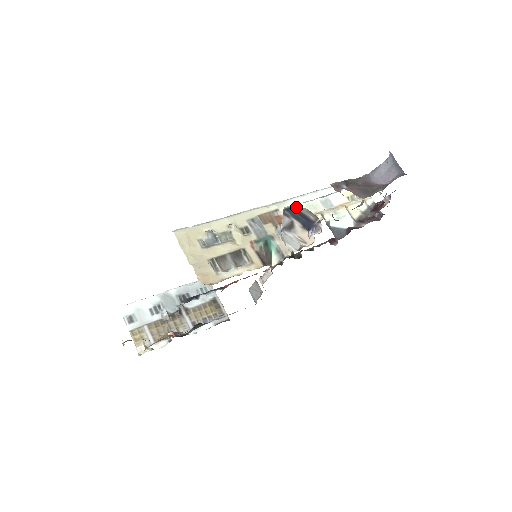
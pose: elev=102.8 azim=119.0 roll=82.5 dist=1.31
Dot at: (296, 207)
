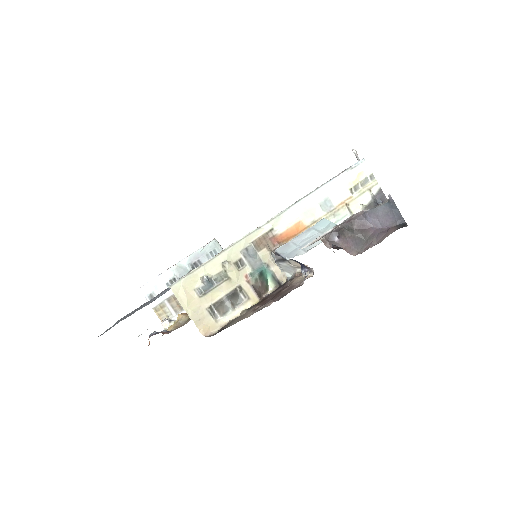
Dot at: occluded
